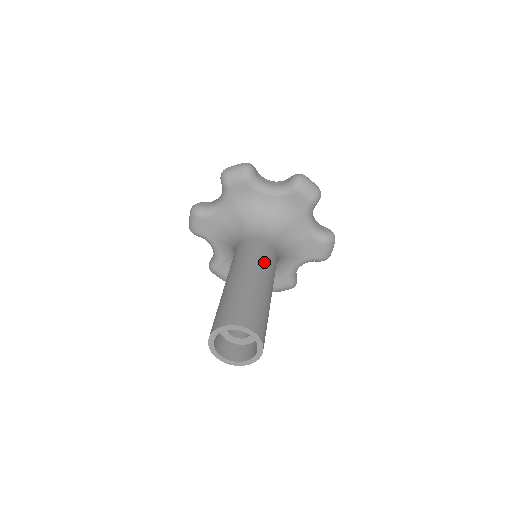
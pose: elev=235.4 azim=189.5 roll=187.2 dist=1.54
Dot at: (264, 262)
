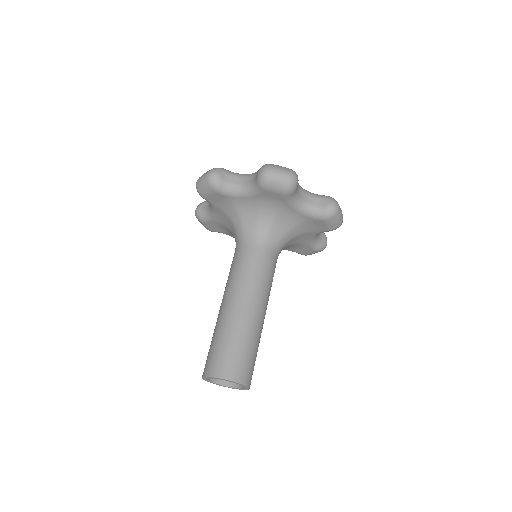
Dot at: (268, 289)
